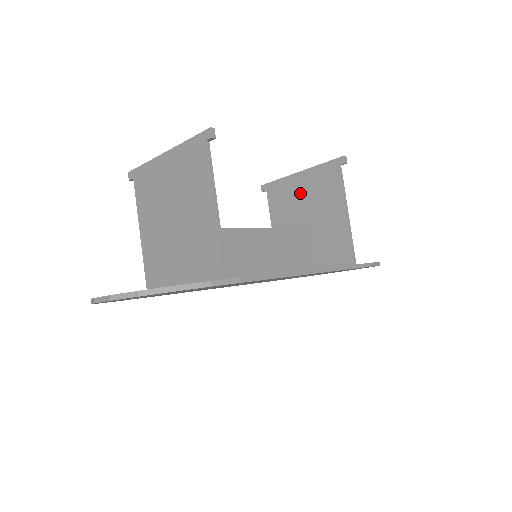
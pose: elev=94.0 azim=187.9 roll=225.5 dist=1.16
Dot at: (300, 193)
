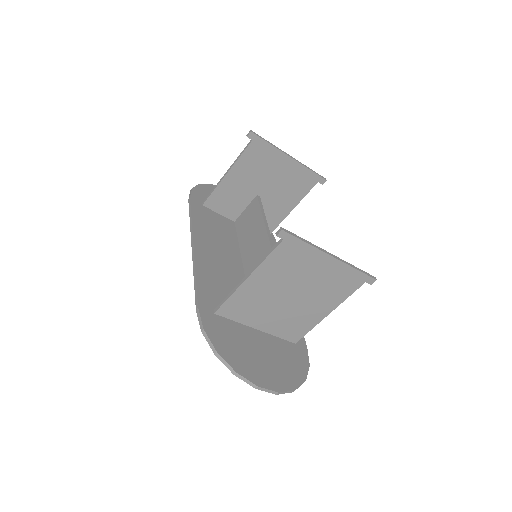
Dot at: (277, 171)
